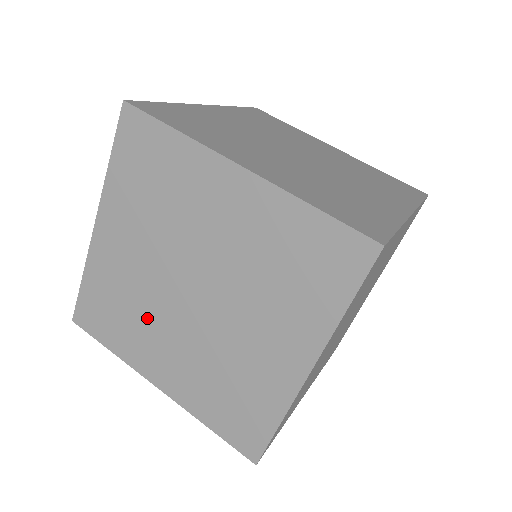
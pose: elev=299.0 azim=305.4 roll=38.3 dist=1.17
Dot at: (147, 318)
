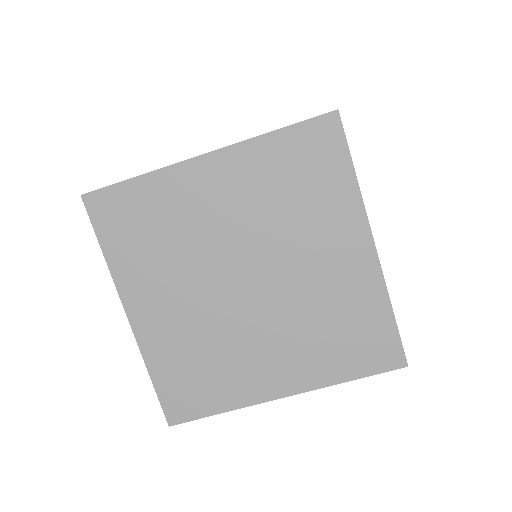
Dot at: occluded
